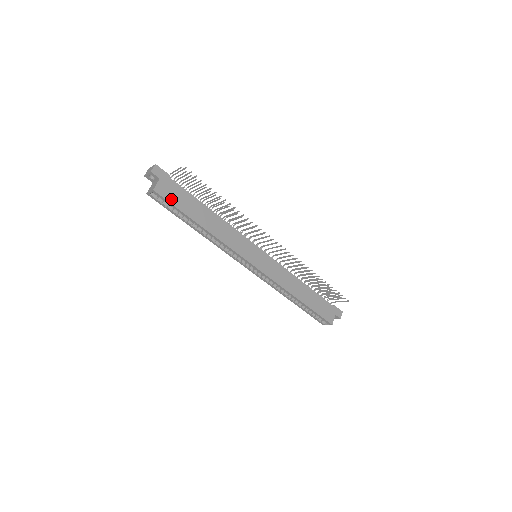
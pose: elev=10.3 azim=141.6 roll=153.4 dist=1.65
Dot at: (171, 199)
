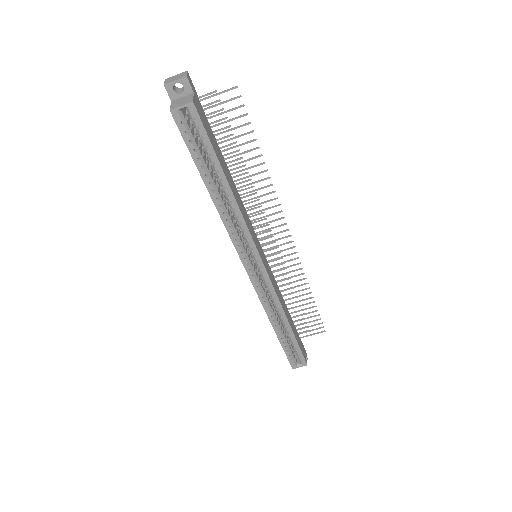
Dot at: (206, 128)
